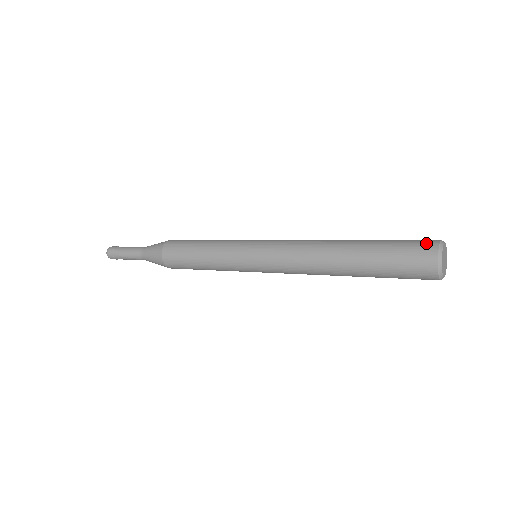
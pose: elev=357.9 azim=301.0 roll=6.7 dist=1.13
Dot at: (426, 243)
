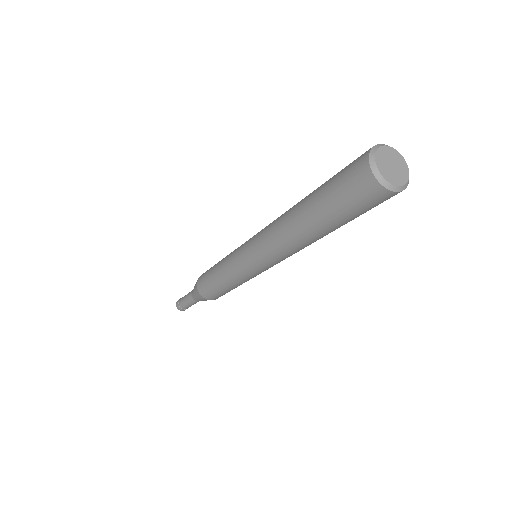
Dot at: occluded
